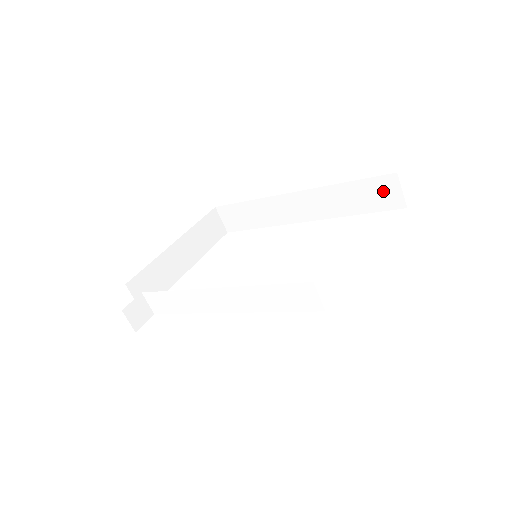
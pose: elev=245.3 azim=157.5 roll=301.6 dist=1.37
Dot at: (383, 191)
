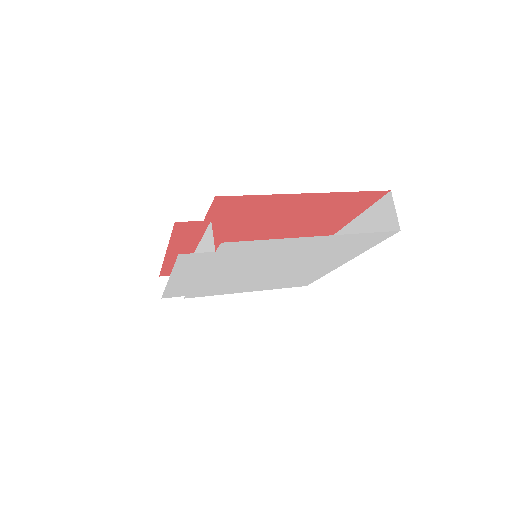
Dot at: (384, 215)
